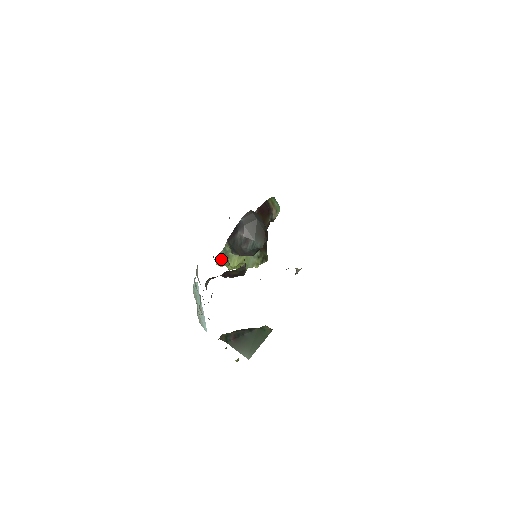
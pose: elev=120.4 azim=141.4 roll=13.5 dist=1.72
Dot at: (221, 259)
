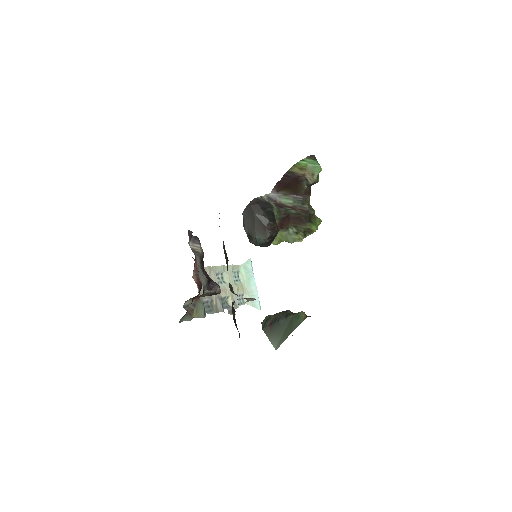
Dot at: occluded
